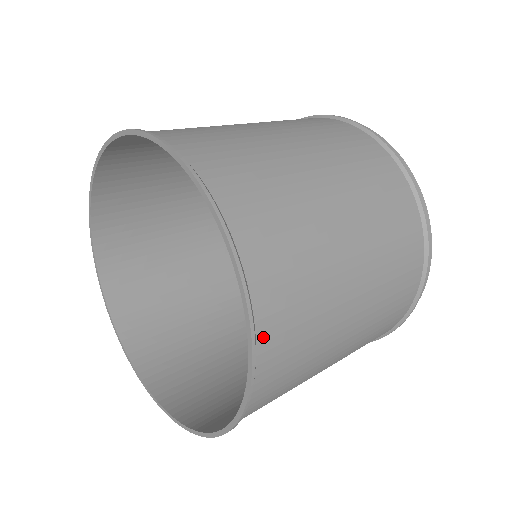
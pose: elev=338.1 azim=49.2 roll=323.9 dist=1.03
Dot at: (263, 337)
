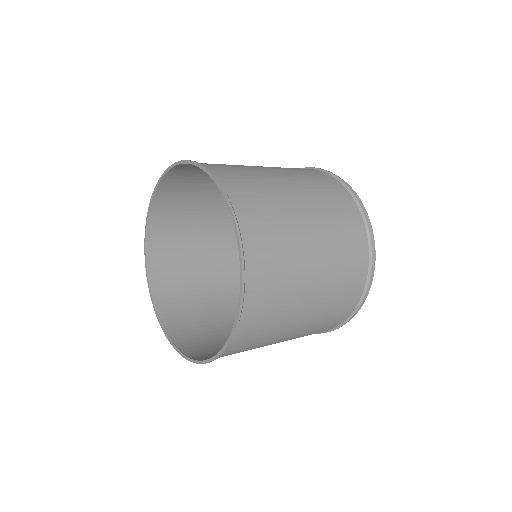
Dot at: (237, 207)
